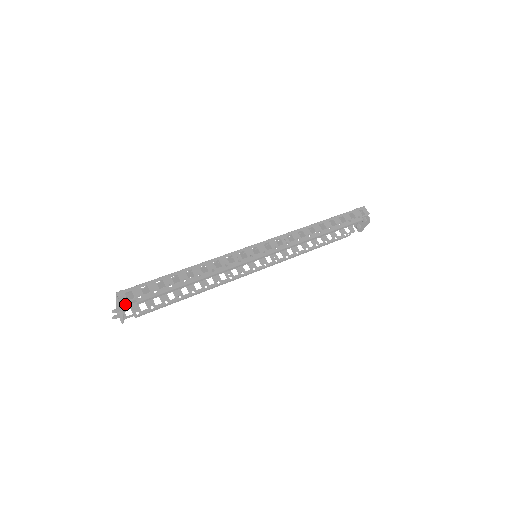
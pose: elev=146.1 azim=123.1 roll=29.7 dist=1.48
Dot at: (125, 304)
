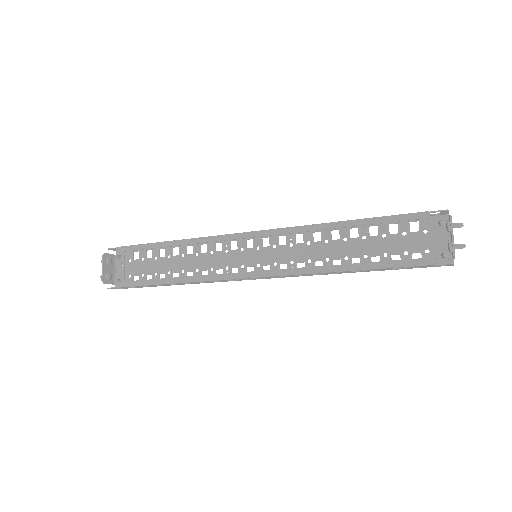
Dot at: (122, 281)
